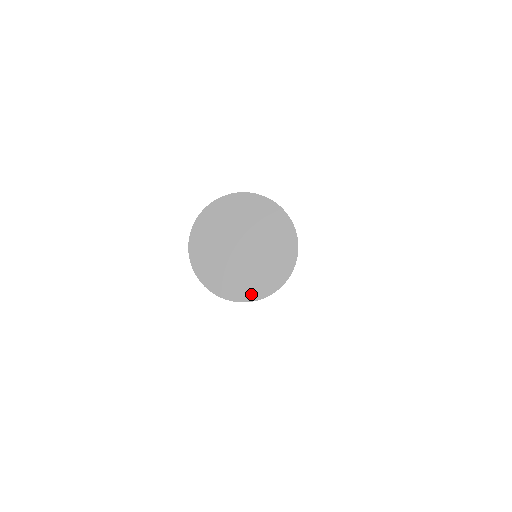
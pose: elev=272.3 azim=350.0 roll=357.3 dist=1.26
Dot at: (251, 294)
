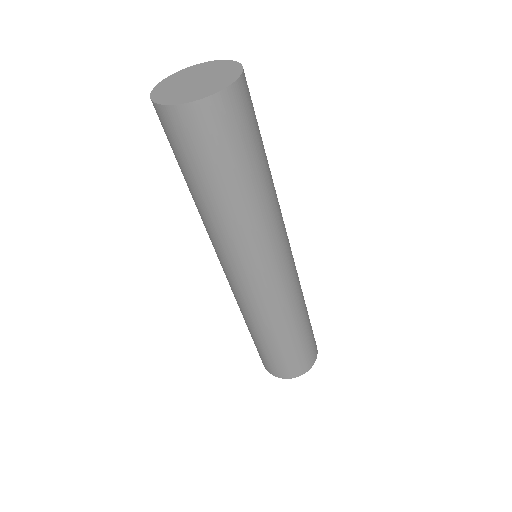
Dot at: (169, 101)
